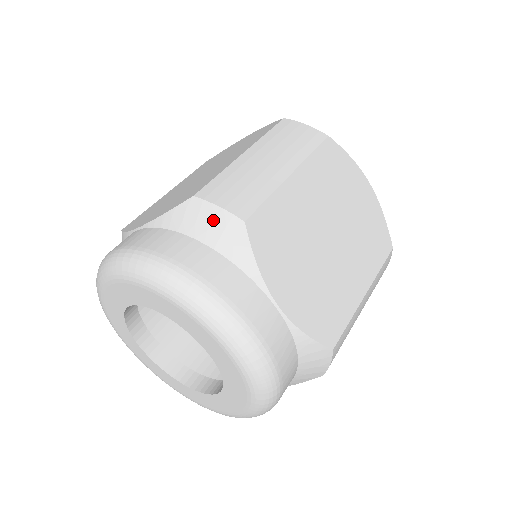
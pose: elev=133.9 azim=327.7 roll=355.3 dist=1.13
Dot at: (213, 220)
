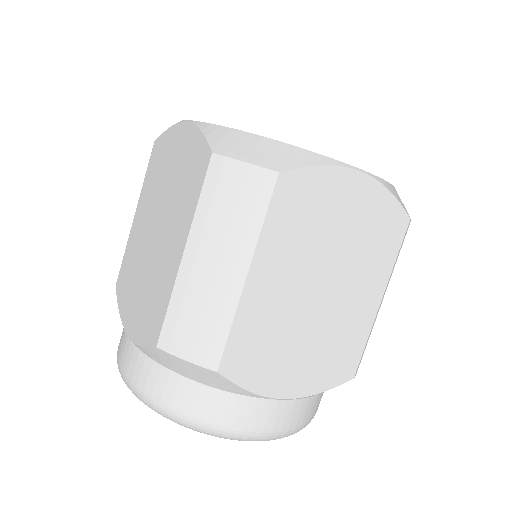
Dot at: (187, 368)
